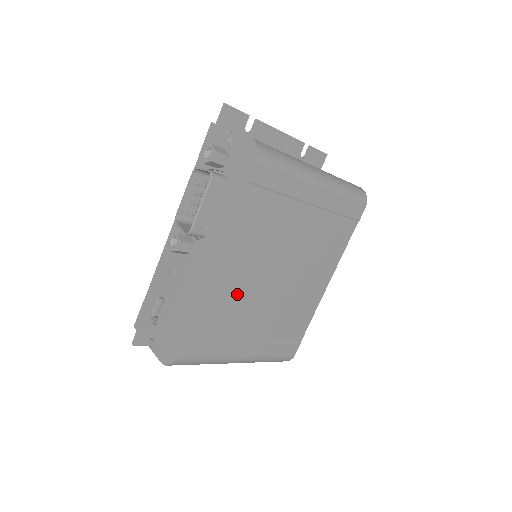
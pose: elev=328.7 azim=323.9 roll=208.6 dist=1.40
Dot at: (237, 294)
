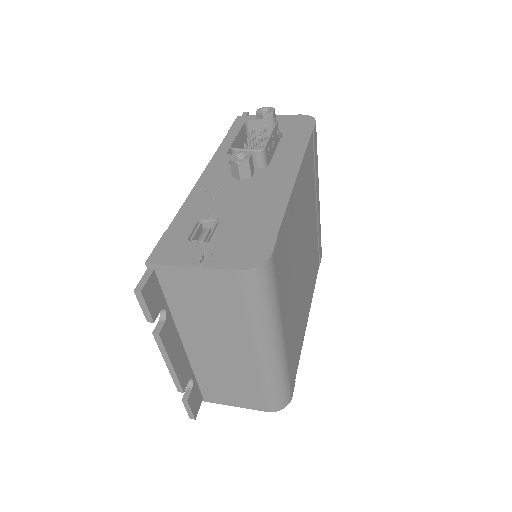
Dot at: (295, 235)
